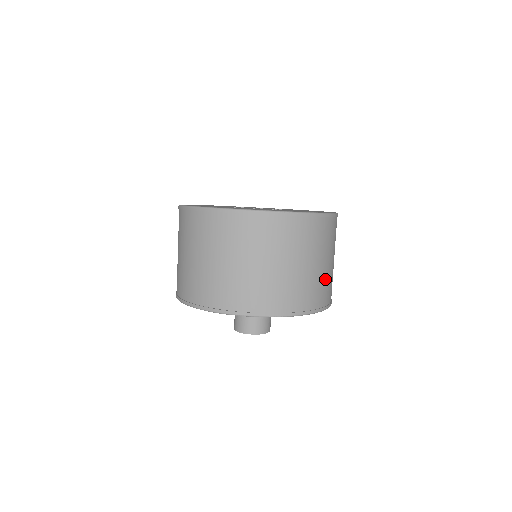
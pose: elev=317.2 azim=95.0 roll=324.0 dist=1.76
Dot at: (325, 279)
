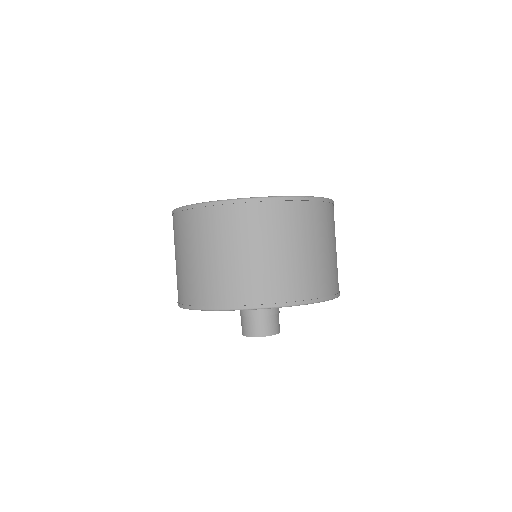
Dot at: (336, 265)
